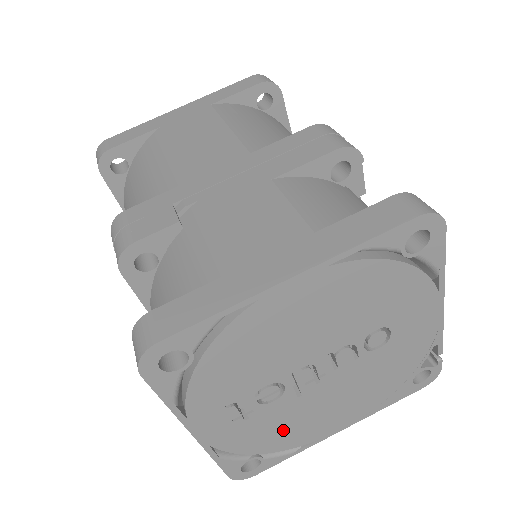
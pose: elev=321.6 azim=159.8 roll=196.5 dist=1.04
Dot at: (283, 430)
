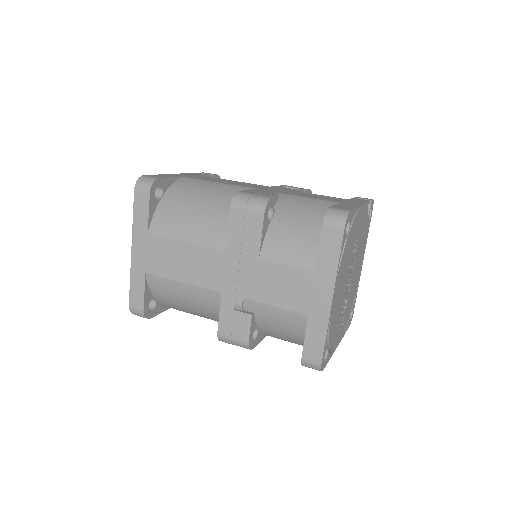
Dot at: (352, 298)
